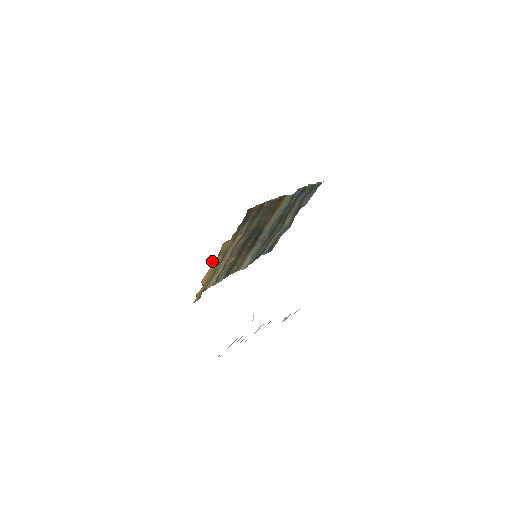
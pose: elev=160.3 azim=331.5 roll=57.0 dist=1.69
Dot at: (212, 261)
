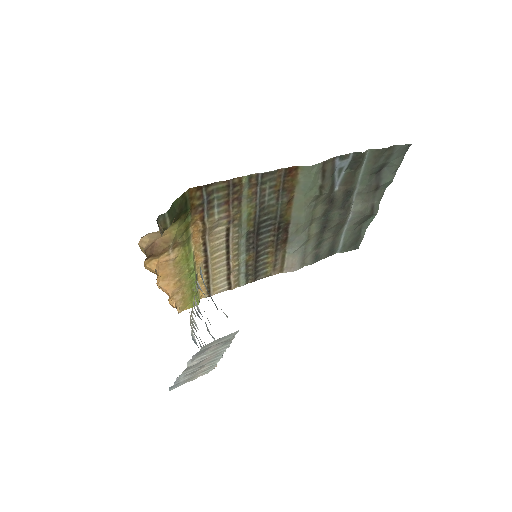
Dot at: (153, 260)
